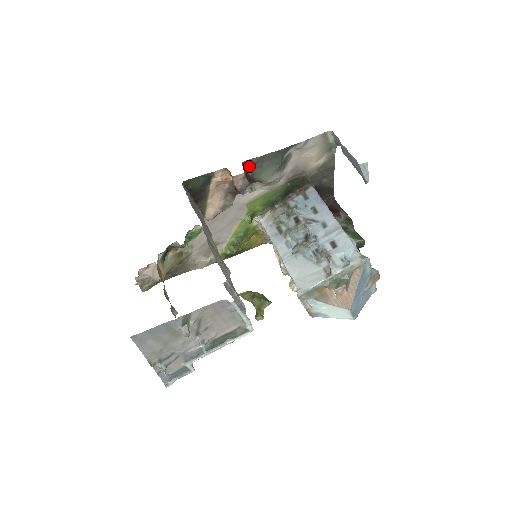
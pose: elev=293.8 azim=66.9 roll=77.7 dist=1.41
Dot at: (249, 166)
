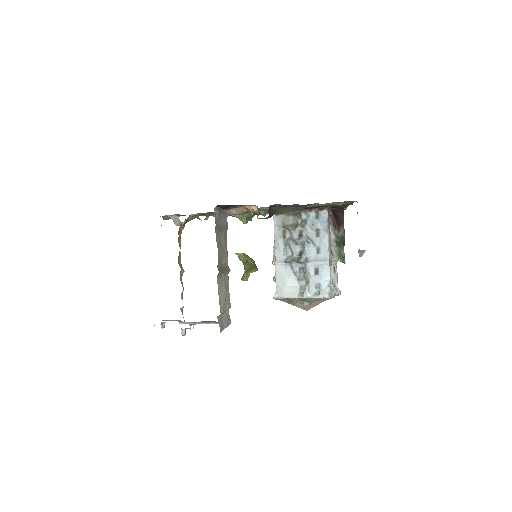
Dot at: (275, 206)
